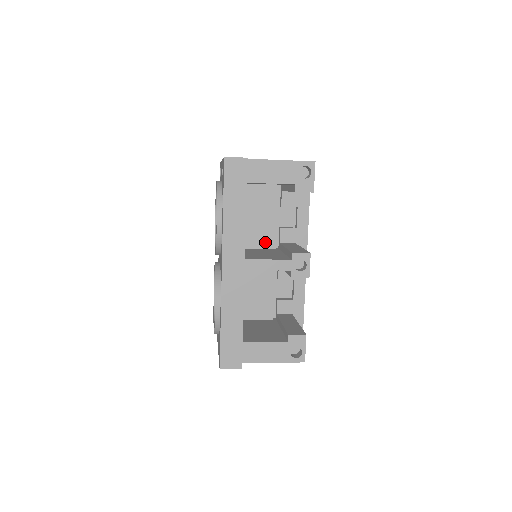
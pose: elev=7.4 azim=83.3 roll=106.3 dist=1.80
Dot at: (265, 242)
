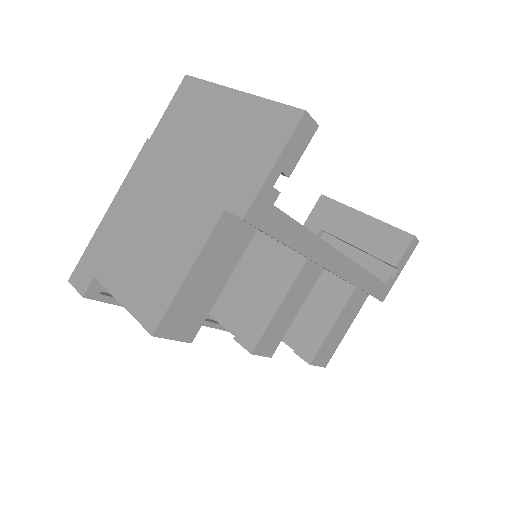
Dot at: occluded
